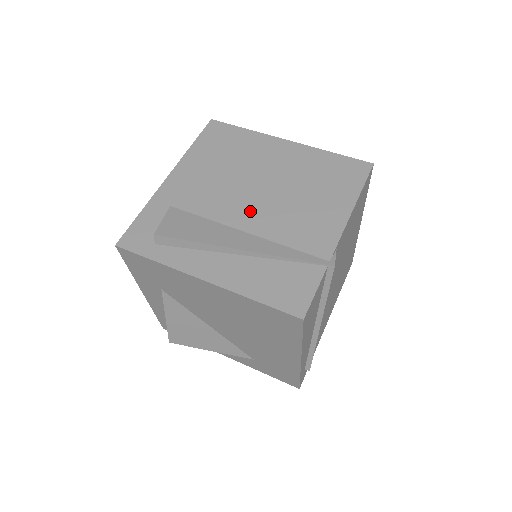
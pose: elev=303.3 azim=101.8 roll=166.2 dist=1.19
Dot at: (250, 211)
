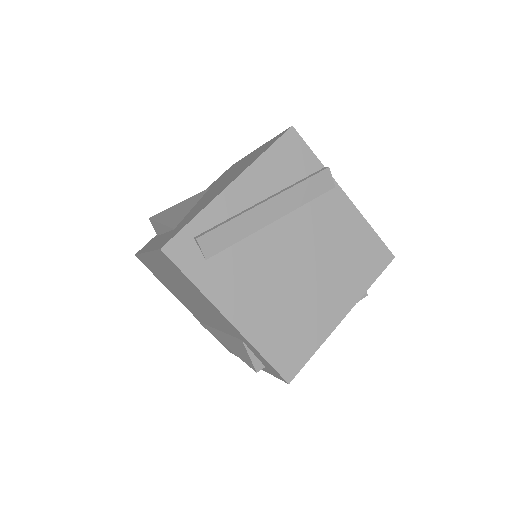
Dot at: occluded
